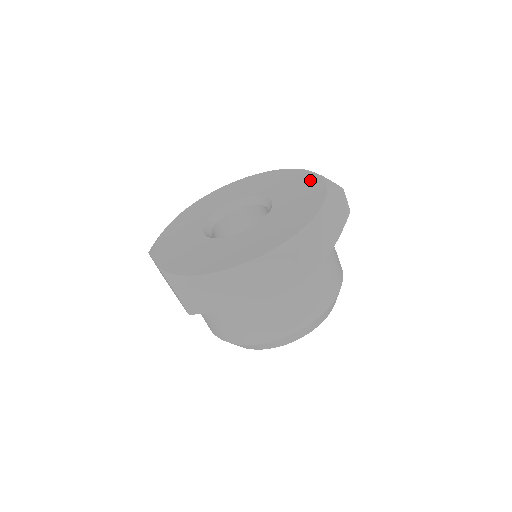
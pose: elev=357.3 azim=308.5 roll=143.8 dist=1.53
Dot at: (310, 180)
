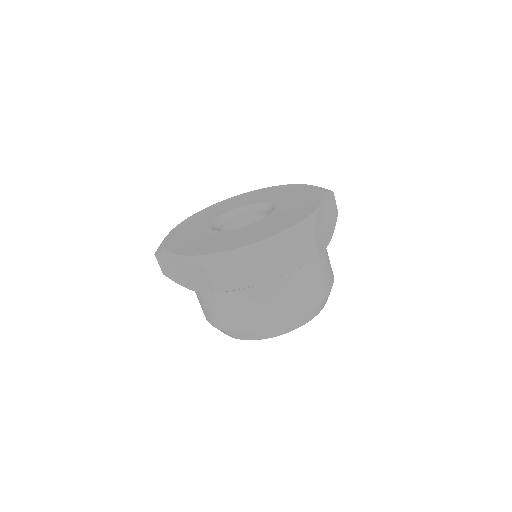
Dot at: (302, 188)
